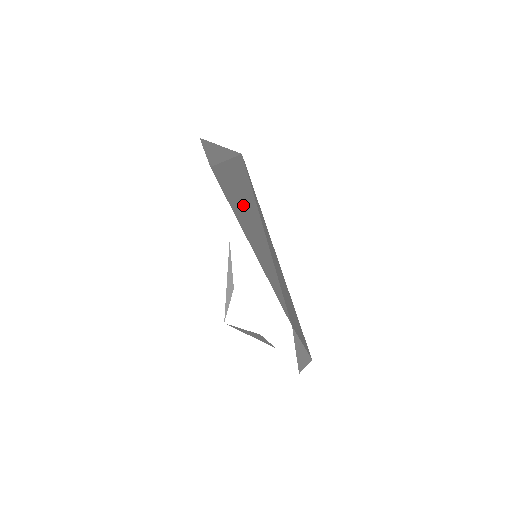
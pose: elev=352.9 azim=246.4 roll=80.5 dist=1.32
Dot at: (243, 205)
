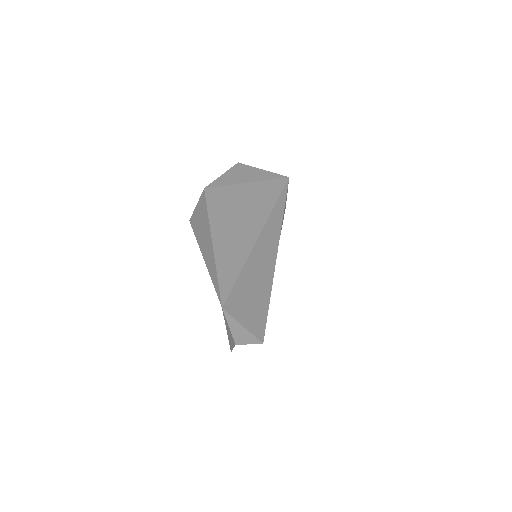
Dot at: (236, 218)
